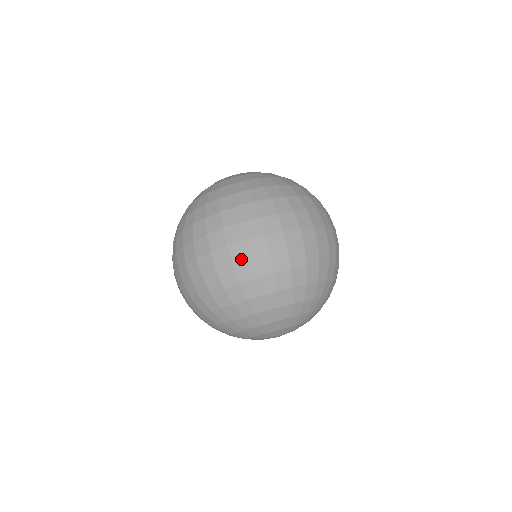
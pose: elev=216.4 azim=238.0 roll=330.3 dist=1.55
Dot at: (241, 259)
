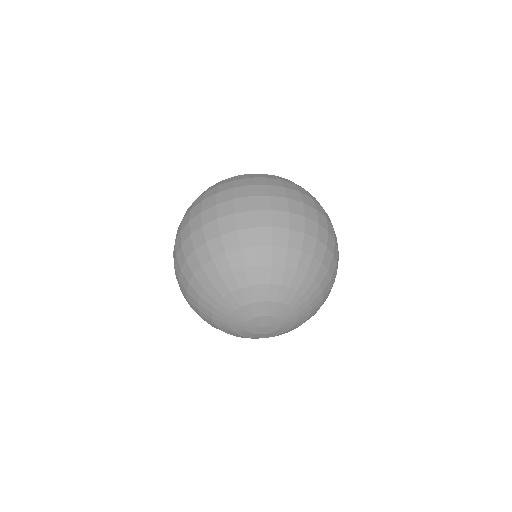
Dot at: (243, 209)
